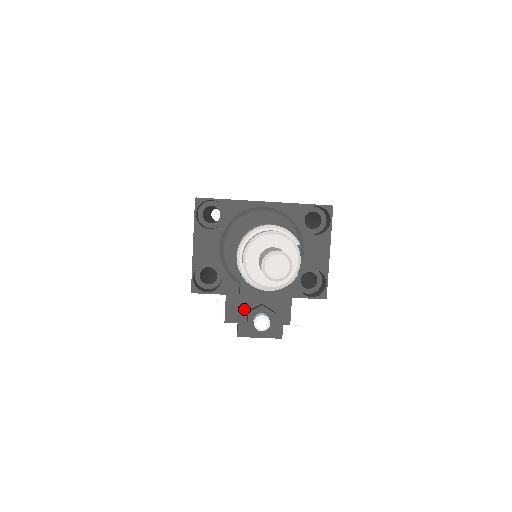
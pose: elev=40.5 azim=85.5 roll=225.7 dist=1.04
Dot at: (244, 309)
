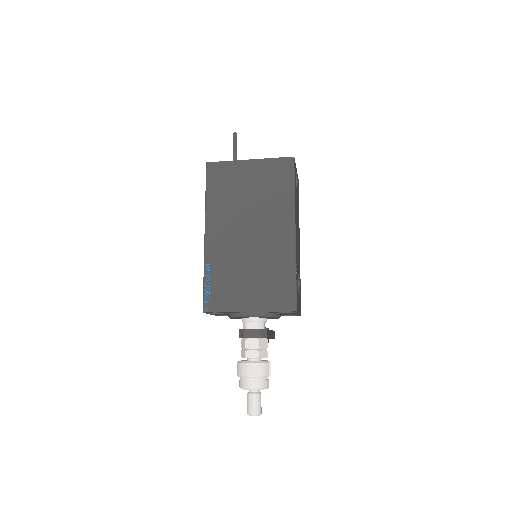
Dot at: occluded
